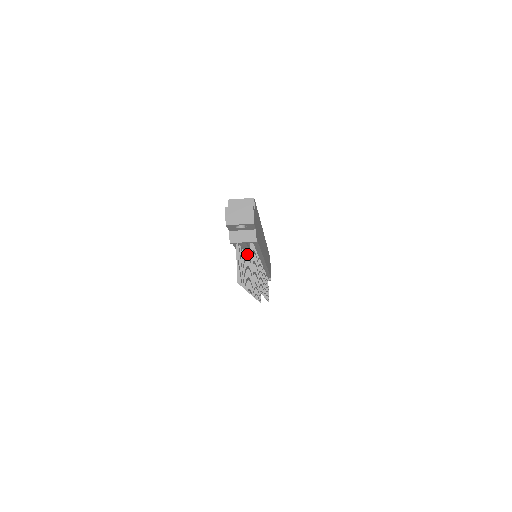
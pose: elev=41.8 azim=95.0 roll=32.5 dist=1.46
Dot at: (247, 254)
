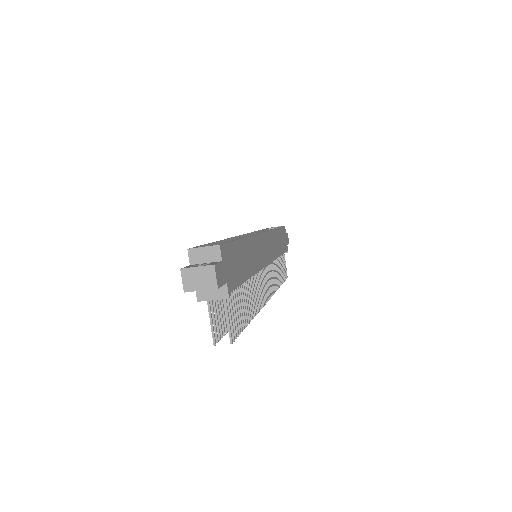
Dot at: occluded
